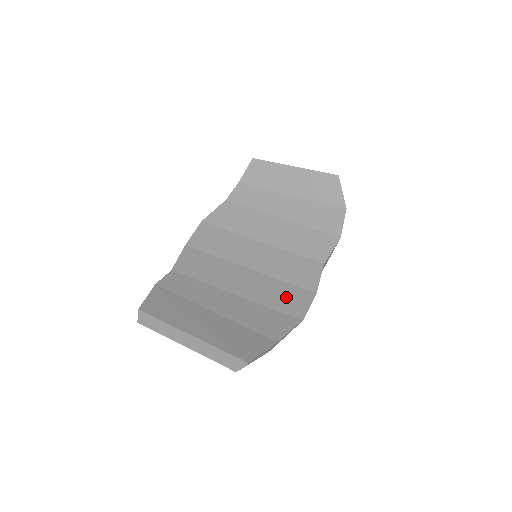
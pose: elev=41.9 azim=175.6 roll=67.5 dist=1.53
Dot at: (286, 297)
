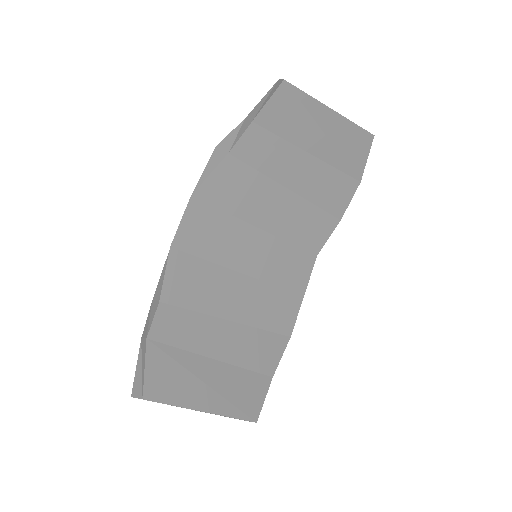
Dot at: (279, 310)
